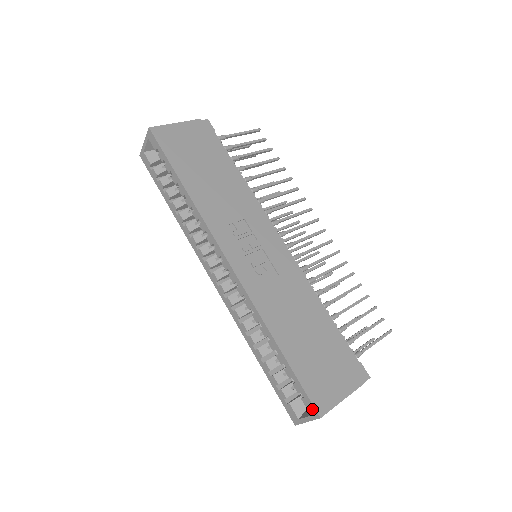
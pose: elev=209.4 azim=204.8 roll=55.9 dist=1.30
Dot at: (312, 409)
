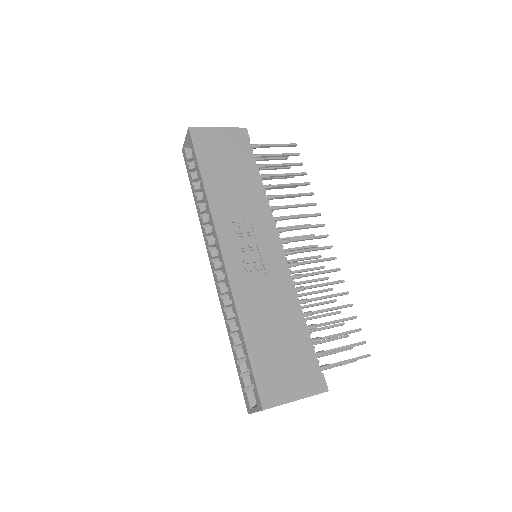
Dot at: (258, 401)
